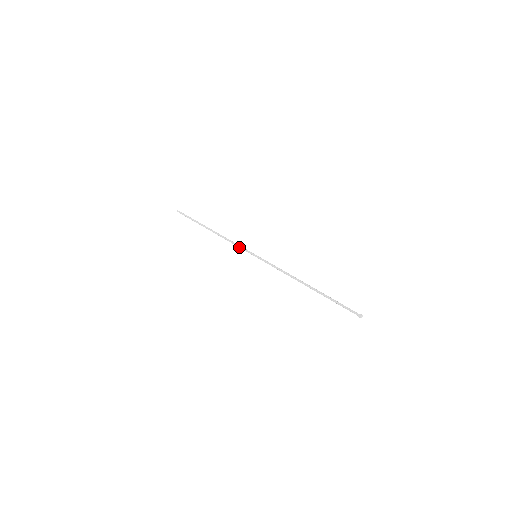
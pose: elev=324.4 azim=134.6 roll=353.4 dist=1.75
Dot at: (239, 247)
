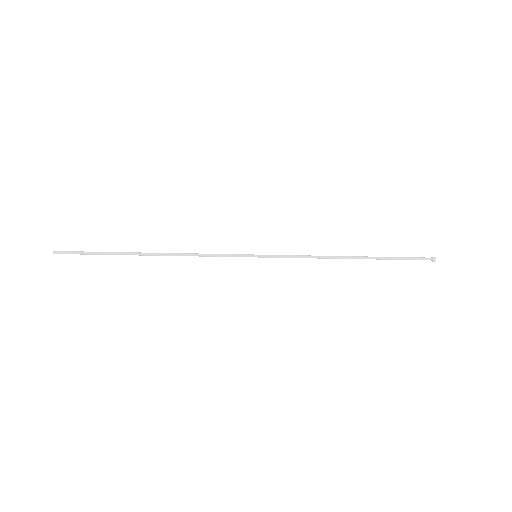
Dot at: (220, 256)
